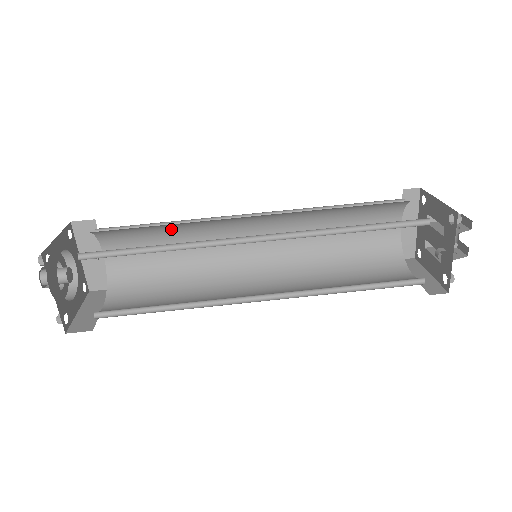
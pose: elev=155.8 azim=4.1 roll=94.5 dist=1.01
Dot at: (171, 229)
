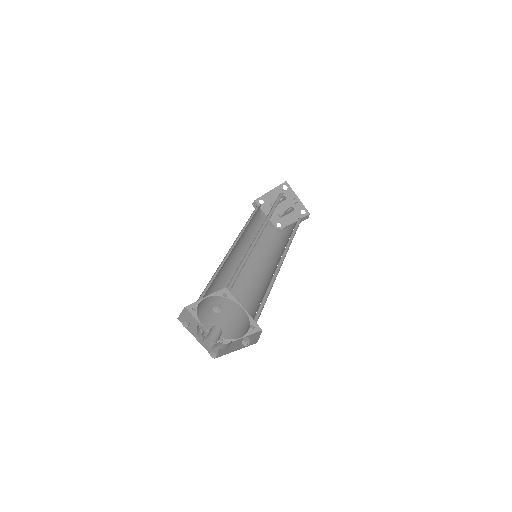
Dot at: (216, 280)
